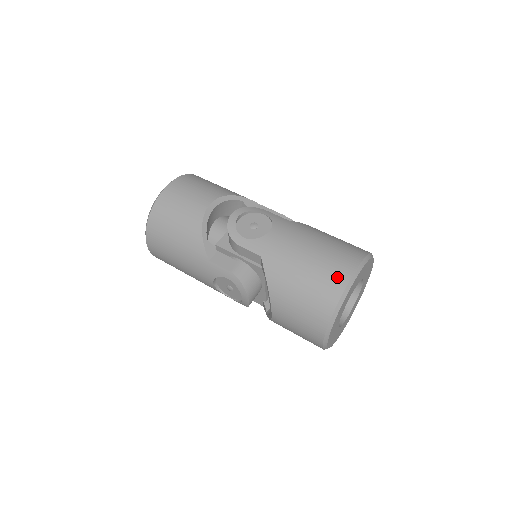
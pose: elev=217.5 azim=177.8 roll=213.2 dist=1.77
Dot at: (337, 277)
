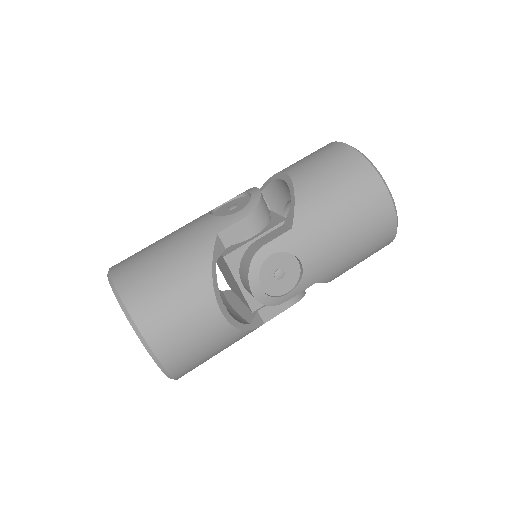
Dot at: (387, 227)
